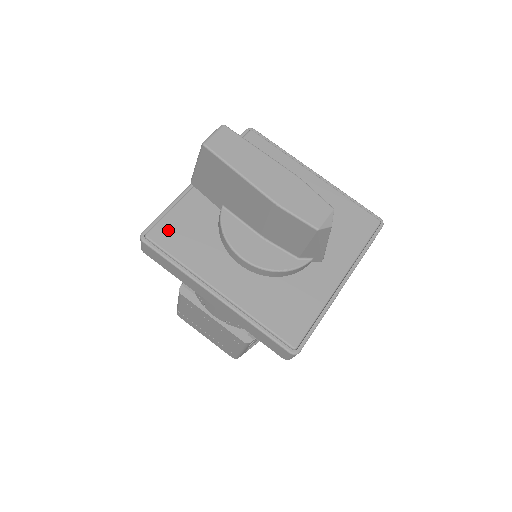
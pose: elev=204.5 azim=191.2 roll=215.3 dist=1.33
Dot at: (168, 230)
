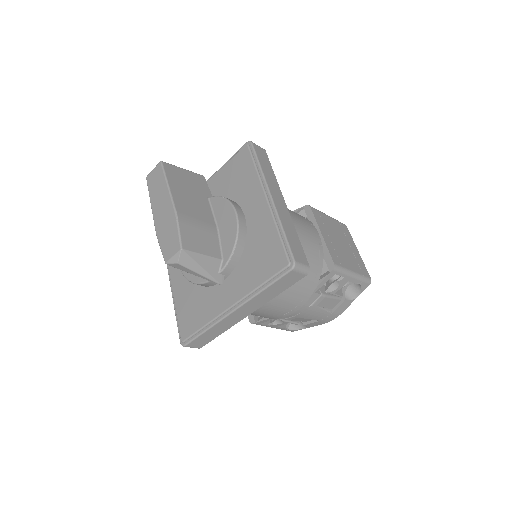
Dot at: occluded
